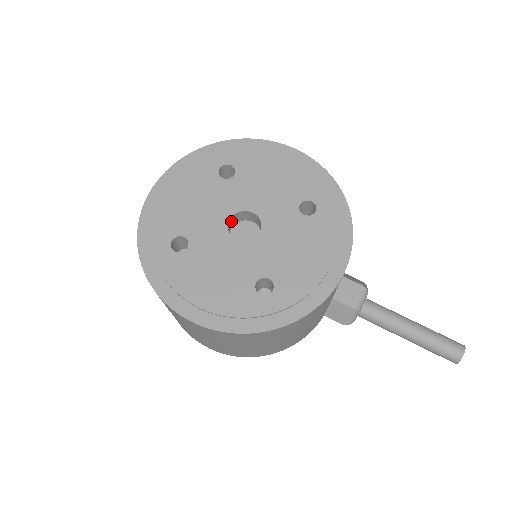
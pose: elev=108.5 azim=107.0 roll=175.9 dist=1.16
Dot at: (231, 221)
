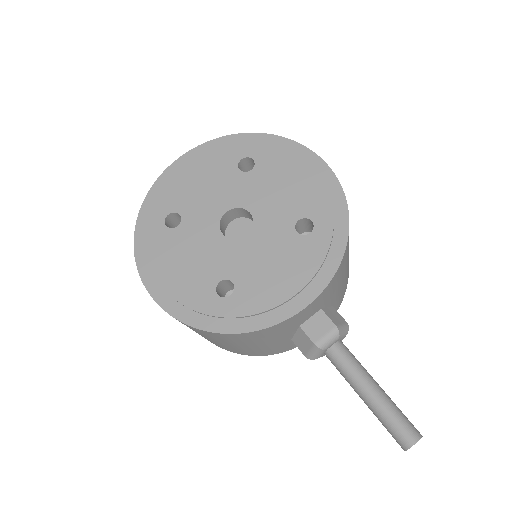
Dot at: (230, 214)
